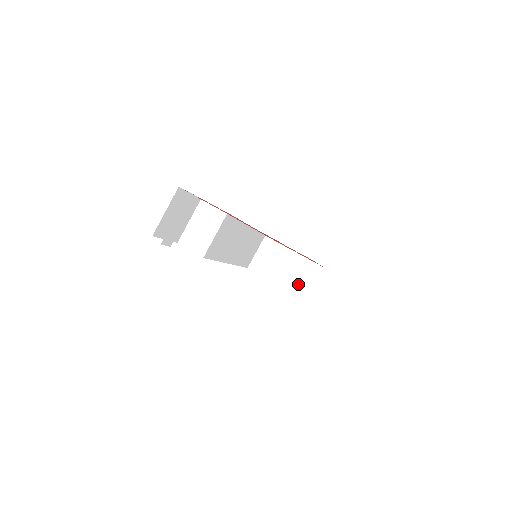
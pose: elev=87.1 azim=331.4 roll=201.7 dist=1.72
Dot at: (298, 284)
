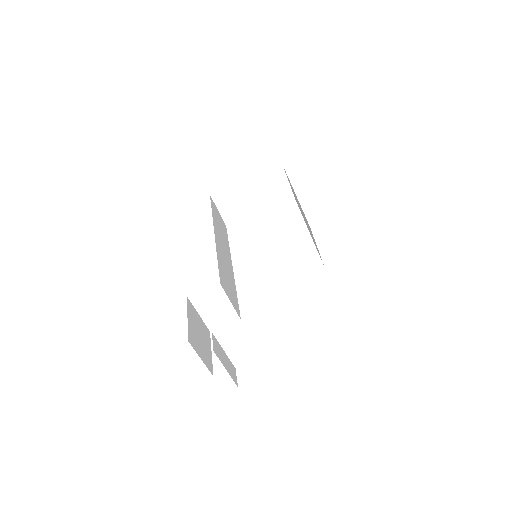
Dot at: (275, 196)
